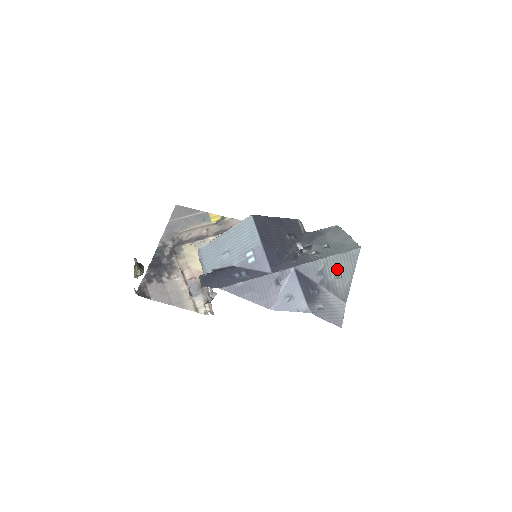
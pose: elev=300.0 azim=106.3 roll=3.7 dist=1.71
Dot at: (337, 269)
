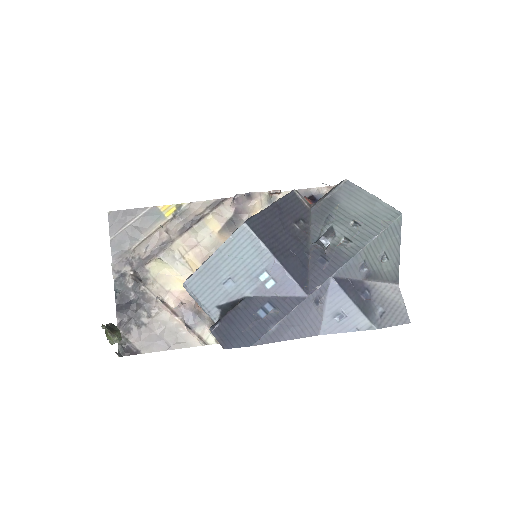
Dot at: (381, 252)
